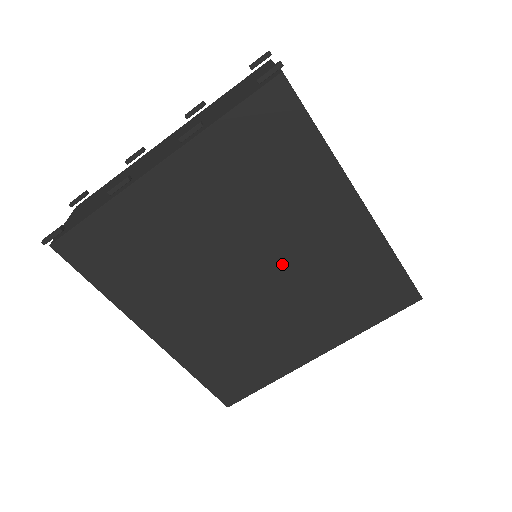
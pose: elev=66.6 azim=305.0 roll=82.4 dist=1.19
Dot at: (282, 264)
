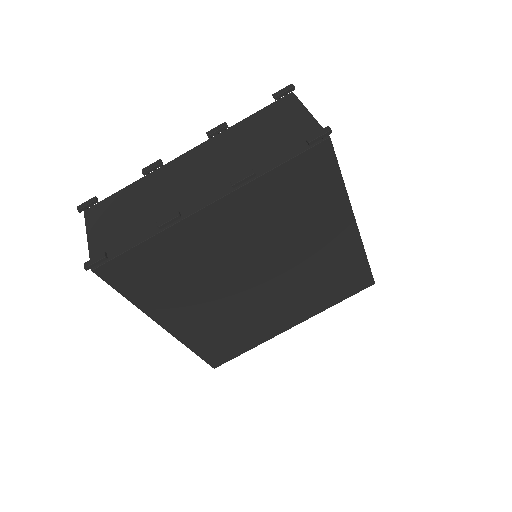
Dot at: (286, 270)
